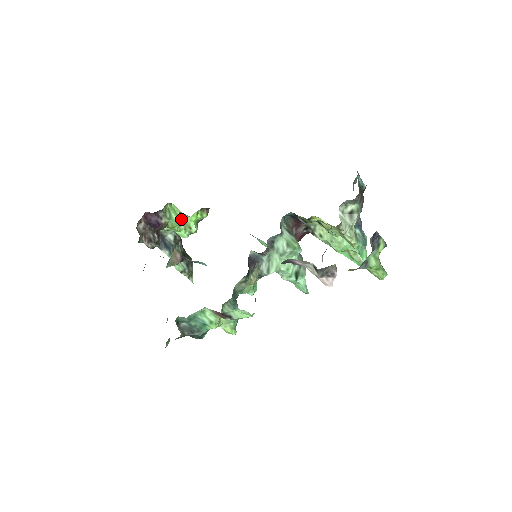
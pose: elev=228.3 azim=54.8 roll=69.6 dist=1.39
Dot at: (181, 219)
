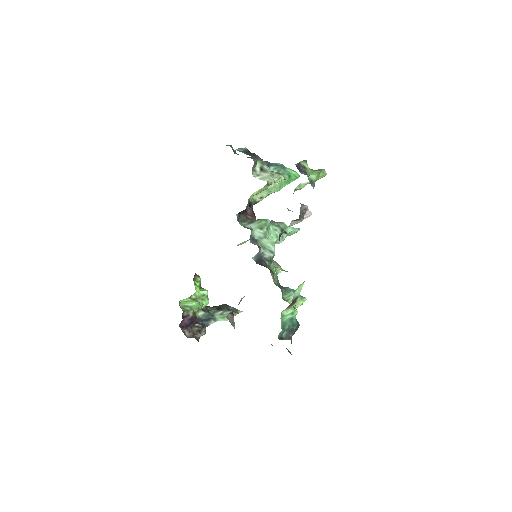
Dot at: (194, 299)
